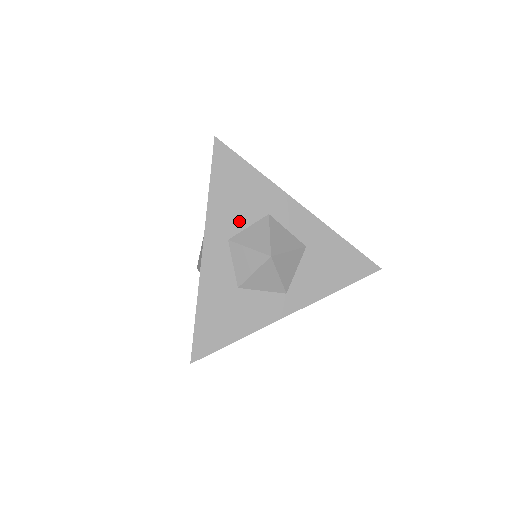
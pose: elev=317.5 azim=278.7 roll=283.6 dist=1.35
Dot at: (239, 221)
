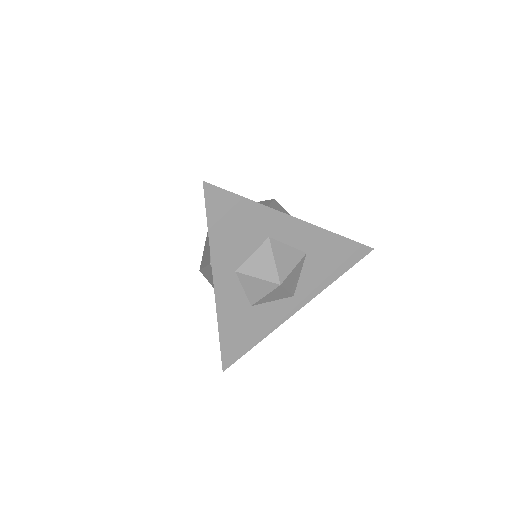
Dot at: (242, 252)
